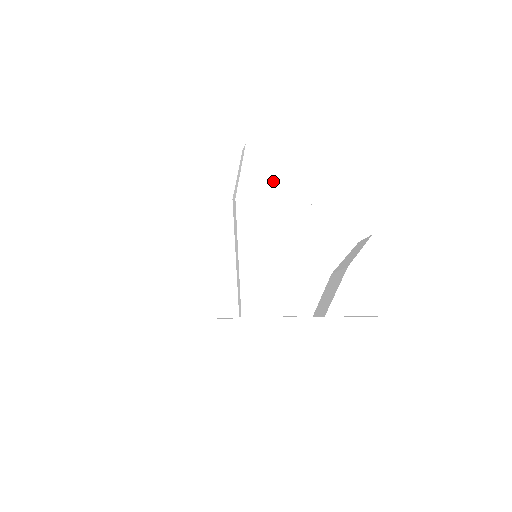
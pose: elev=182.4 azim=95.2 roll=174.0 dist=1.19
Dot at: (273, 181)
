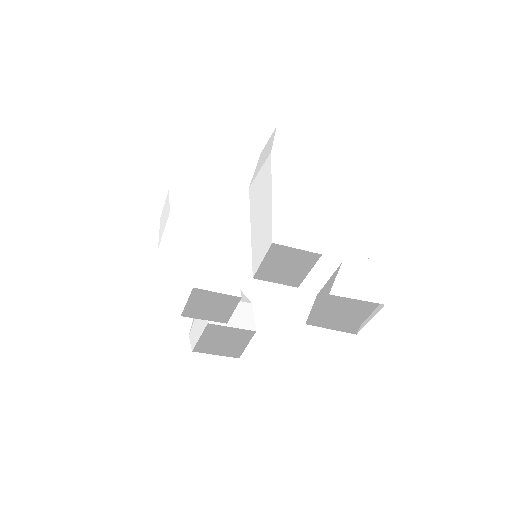
Dot at: (298, 151)
